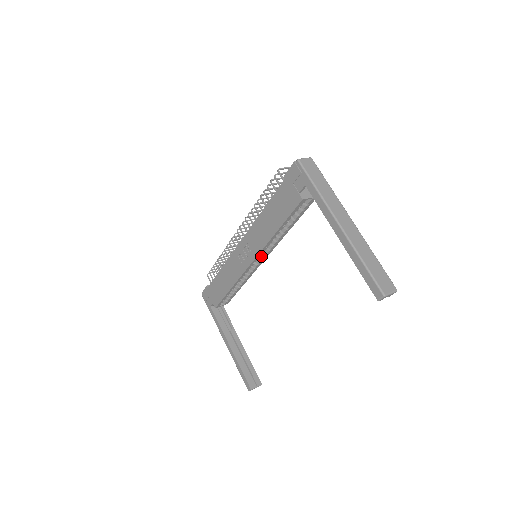
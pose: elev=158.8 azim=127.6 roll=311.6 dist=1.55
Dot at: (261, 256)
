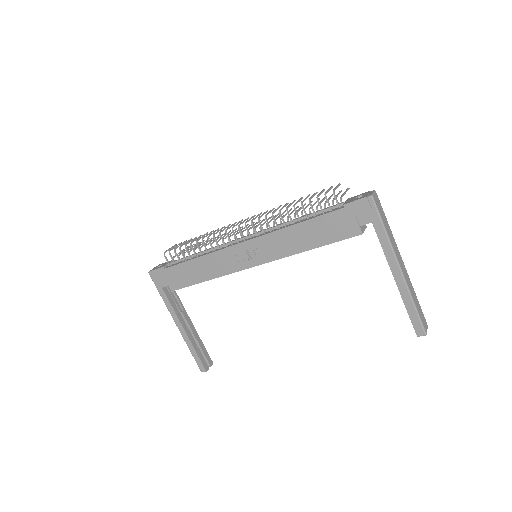
Dot at: occluded
